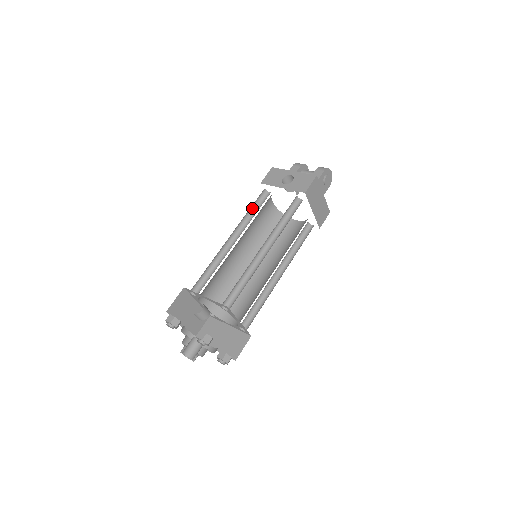
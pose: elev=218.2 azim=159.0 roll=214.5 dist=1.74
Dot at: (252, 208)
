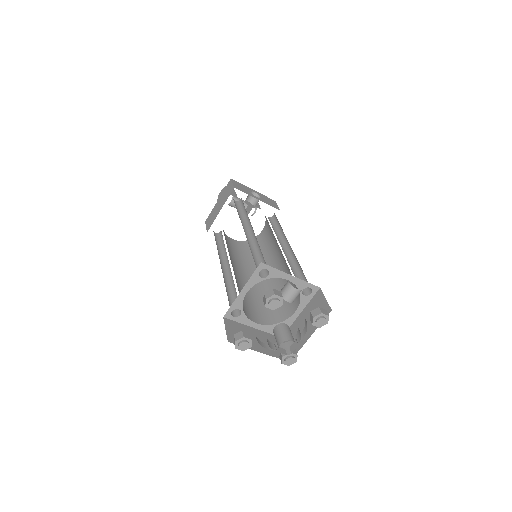
Dot at: occluded
